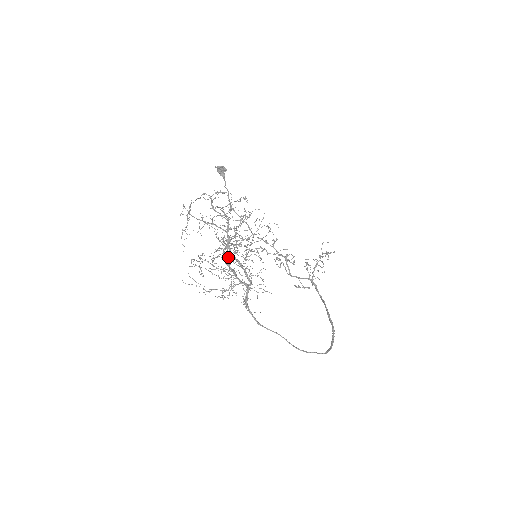
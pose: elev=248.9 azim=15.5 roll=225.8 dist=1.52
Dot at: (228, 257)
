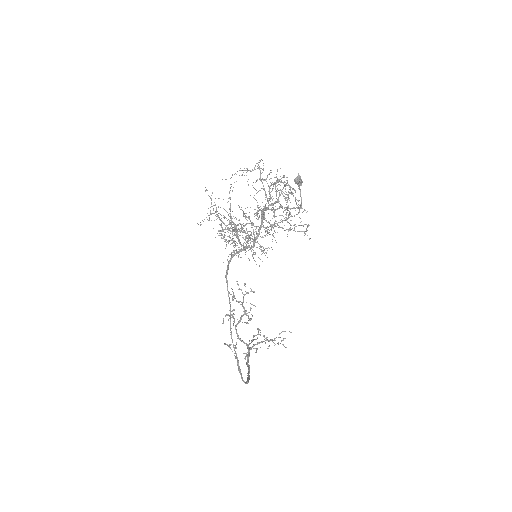
Dot at: occluded
